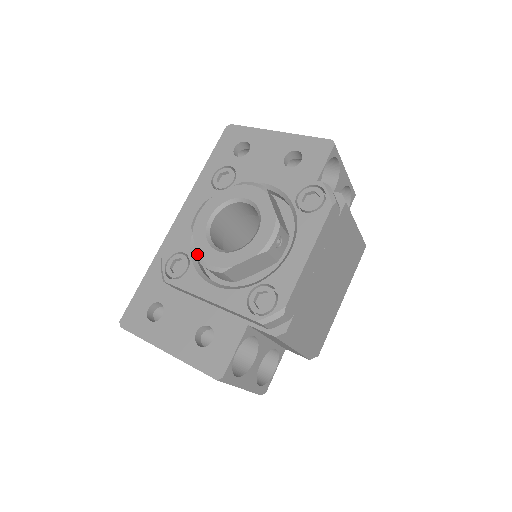
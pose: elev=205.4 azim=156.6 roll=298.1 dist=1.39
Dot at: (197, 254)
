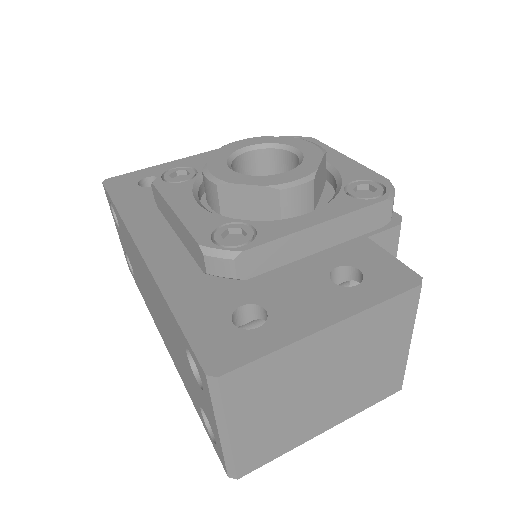
Dot at: (264, 185)
